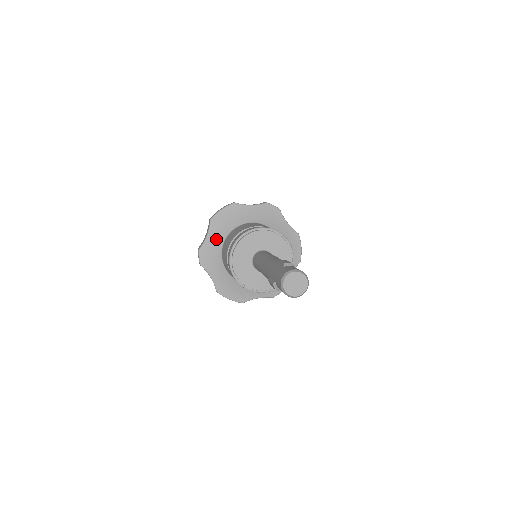
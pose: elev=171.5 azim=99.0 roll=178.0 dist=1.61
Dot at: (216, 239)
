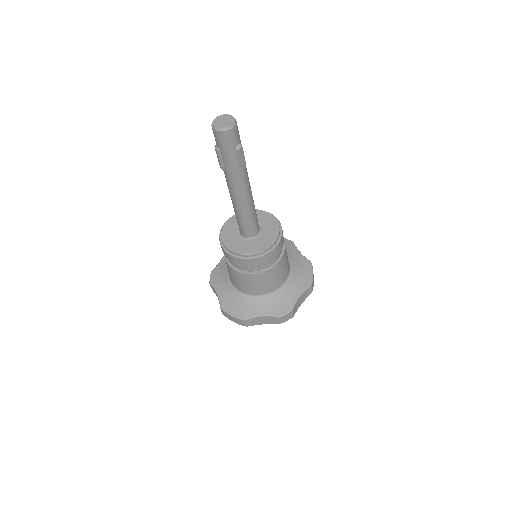
Dot at: occluded
